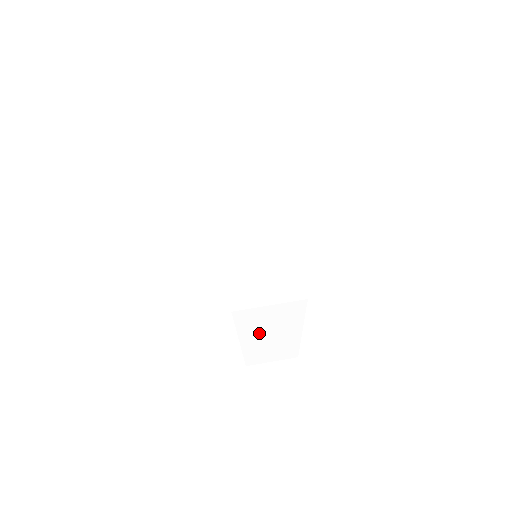
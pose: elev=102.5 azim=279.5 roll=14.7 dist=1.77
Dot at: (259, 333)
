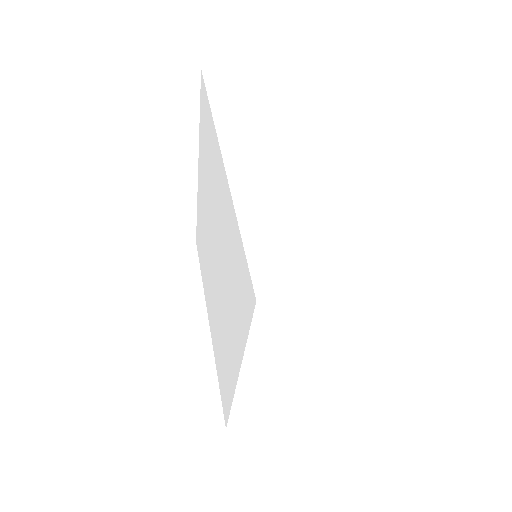
Dot at: (275, 361)
